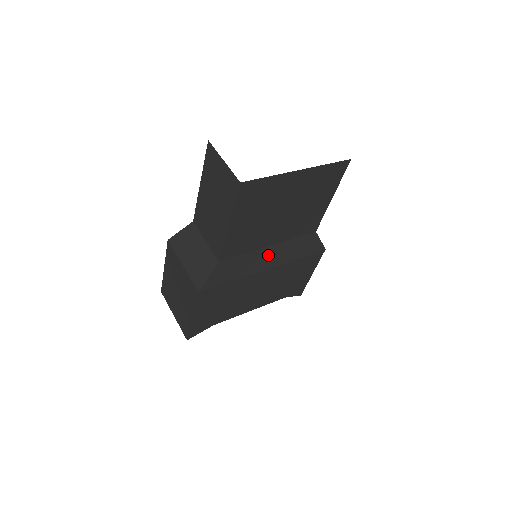
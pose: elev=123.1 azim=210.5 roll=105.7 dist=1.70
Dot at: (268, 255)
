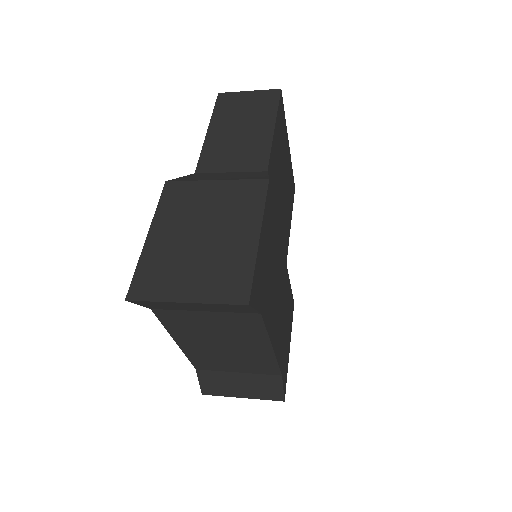
Dot at: occluded
